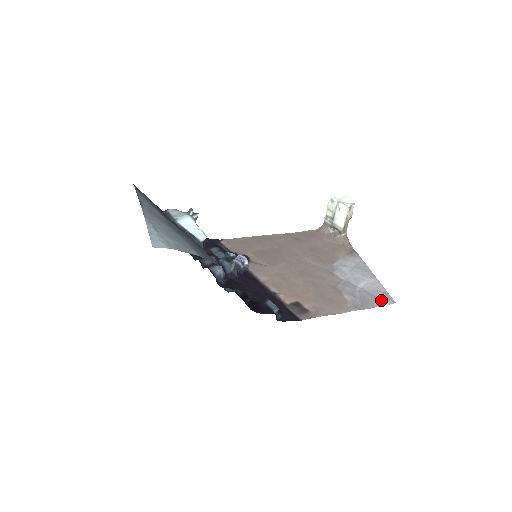
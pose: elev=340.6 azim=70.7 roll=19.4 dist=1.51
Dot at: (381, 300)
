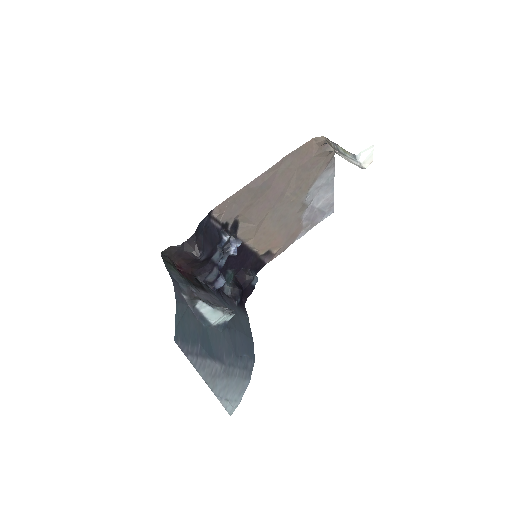
Dot at: (326, 215)
